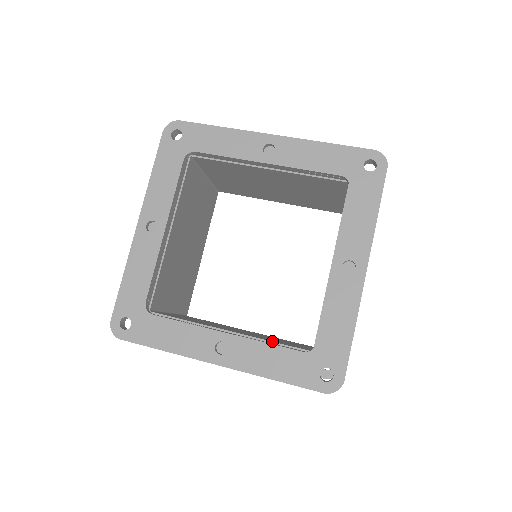
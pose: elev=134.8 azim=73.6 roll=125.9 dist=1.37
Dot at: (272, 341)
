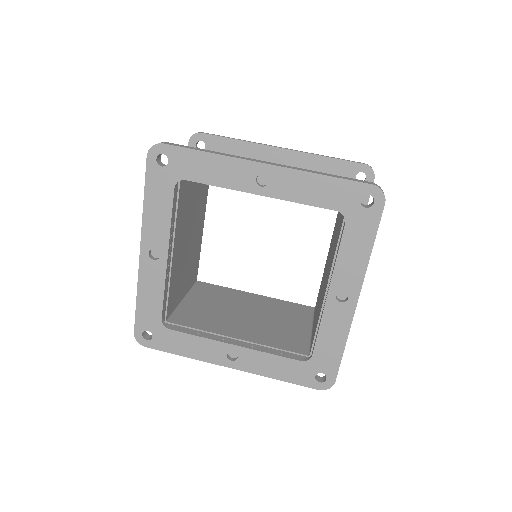
Dot at: (275, 347)
